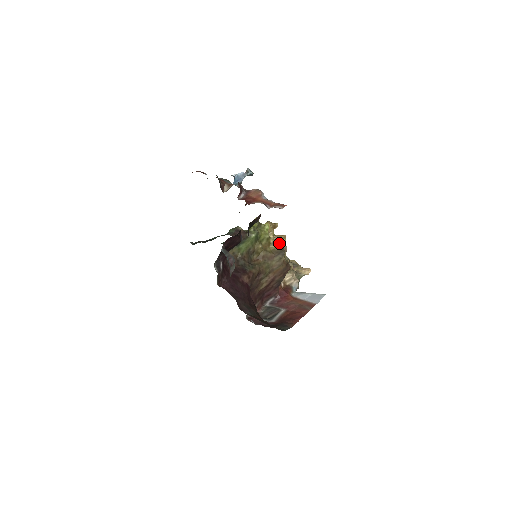
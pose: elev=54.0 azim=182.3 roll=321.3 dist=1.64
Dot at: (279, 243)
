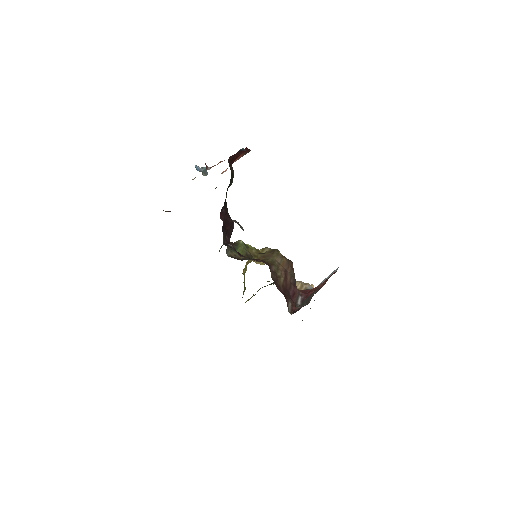
Dot at: (267, 248)
